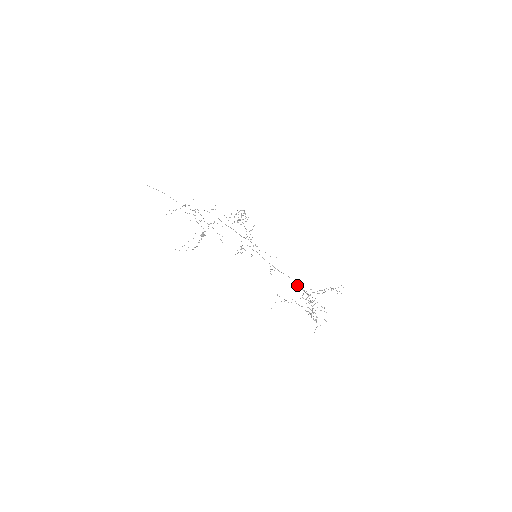
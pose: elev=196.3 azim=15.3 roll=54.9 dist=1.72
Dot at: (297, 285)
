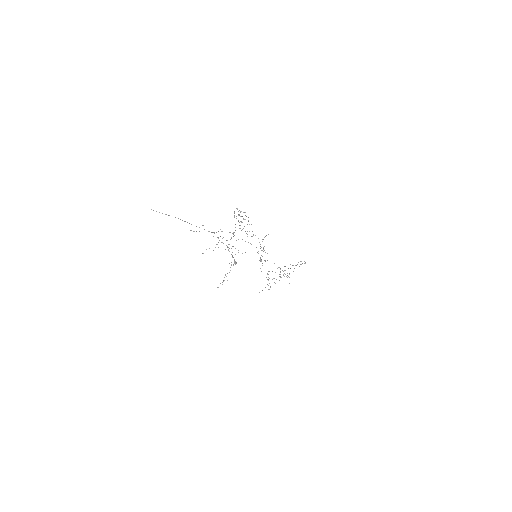
Dot at: occluded
